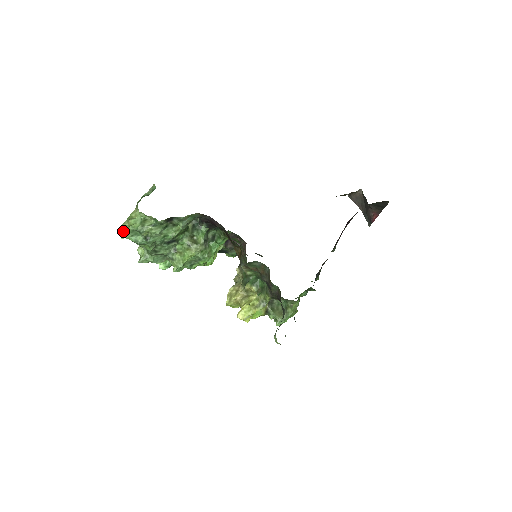
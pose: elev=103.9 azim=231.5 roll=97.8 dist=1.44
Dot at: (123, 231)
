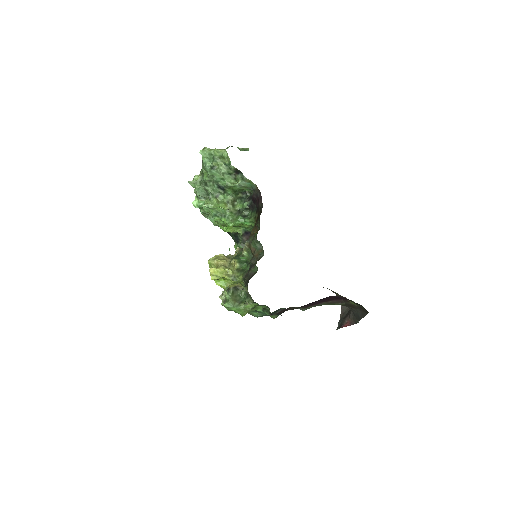
Dot at: (206, 149)
